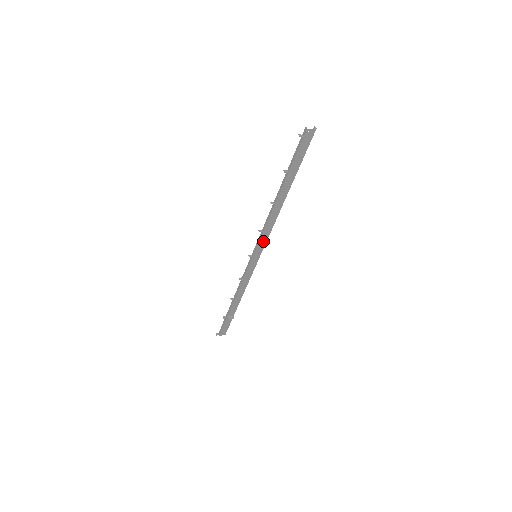
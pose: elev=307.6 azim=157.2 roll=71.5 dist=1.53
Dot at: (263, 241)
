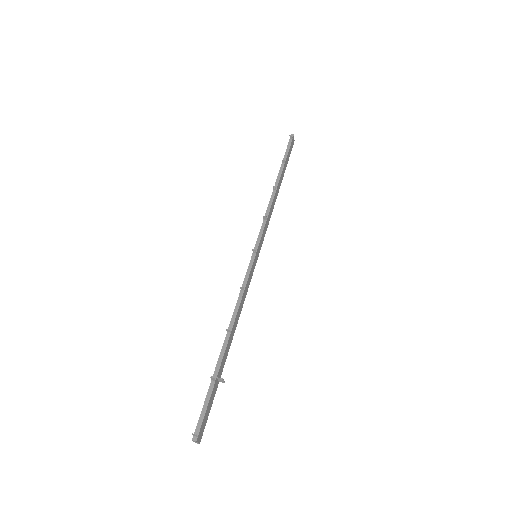
Dot at: (263, 235)
